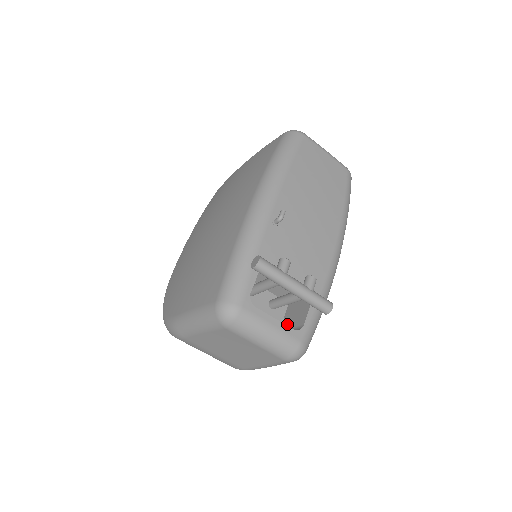
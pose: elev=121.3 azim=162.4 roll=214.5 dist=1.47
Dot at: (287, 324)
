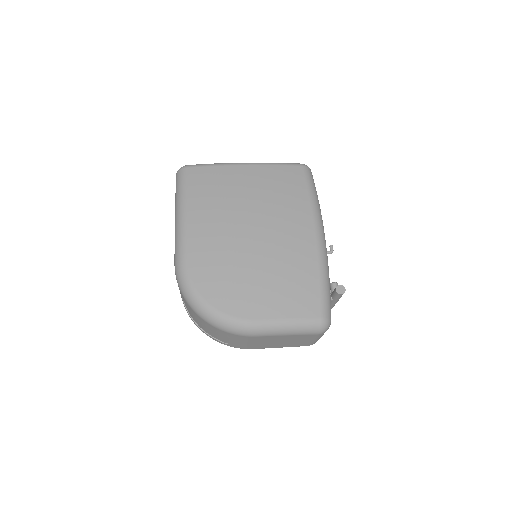
Dot at: occluded
